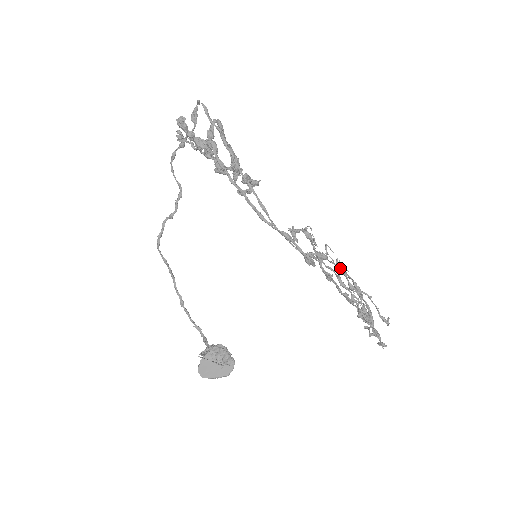
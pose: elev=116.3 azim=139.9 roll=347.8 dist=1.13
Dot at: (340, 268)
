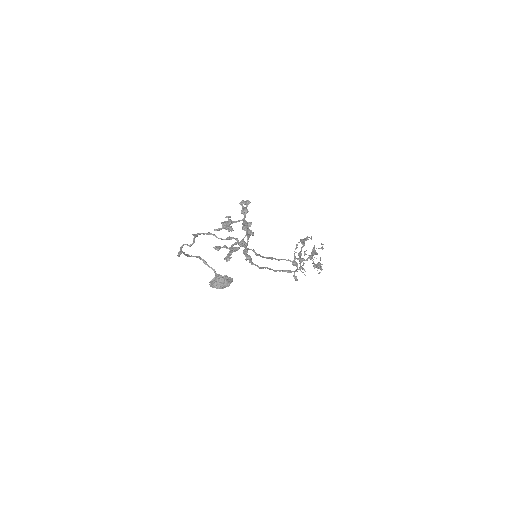
Dot at: (310, 259)
